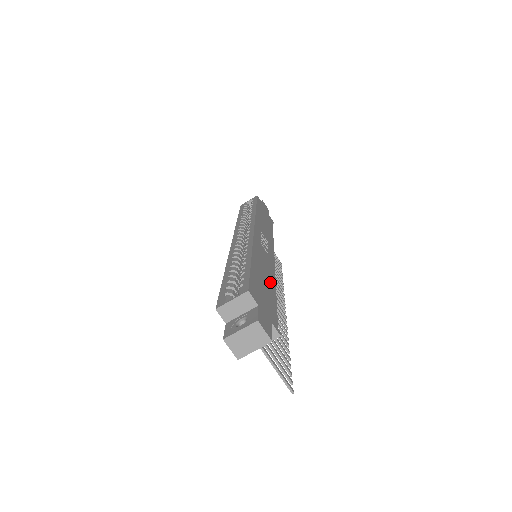
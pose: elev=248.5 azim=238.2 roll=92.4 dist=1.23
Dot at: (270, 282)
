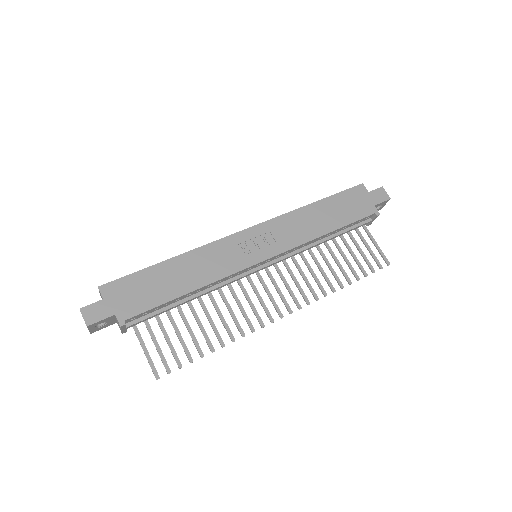
Dot at: (187, 283)
